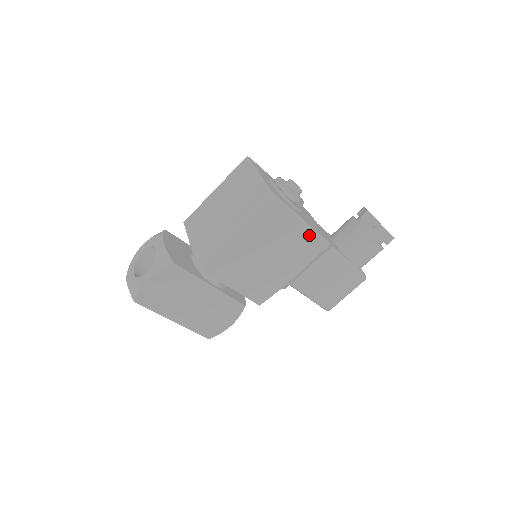
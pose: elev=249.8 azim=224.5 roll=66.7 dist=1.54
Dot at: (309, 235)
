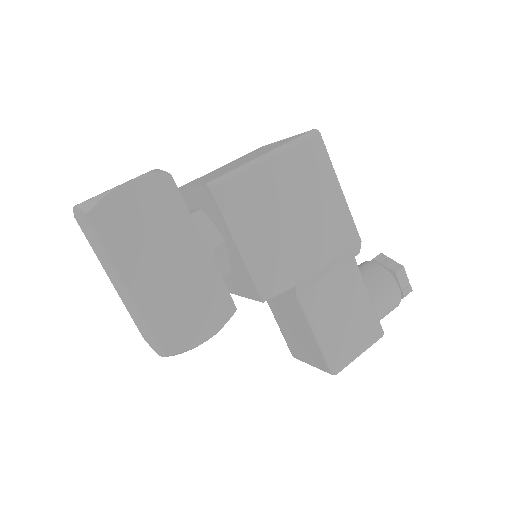
Dot at: (343, 213)
